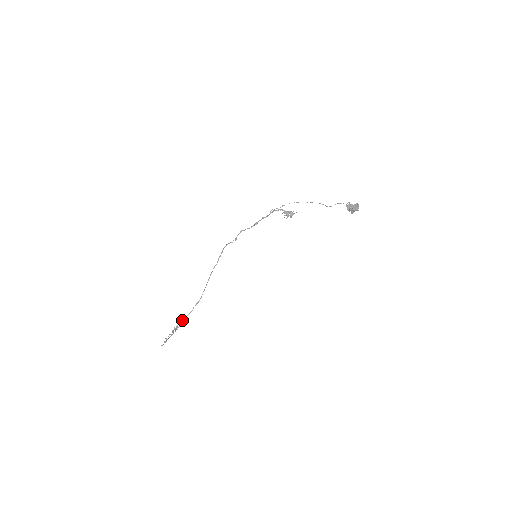
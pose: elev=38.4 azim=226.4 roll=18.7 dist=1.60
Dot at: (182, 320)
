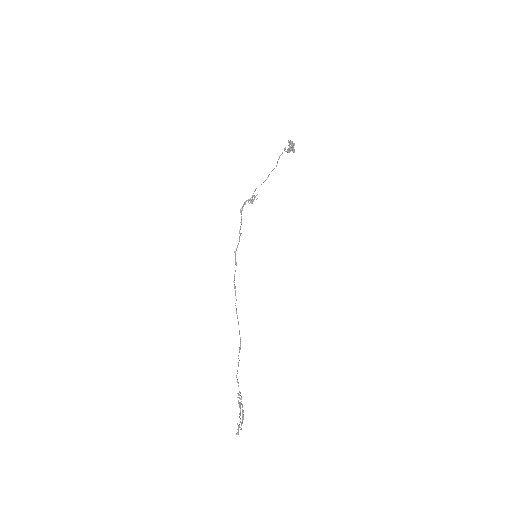
Dot at: occluded
